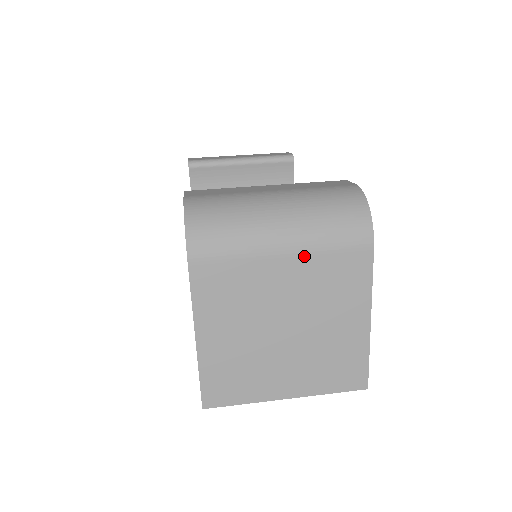
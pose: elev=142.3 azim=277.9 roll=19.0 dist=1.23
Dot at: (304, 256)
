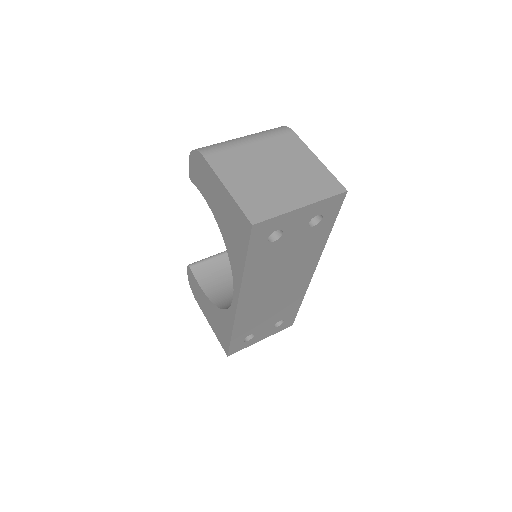
Dot at: (261, 141)
